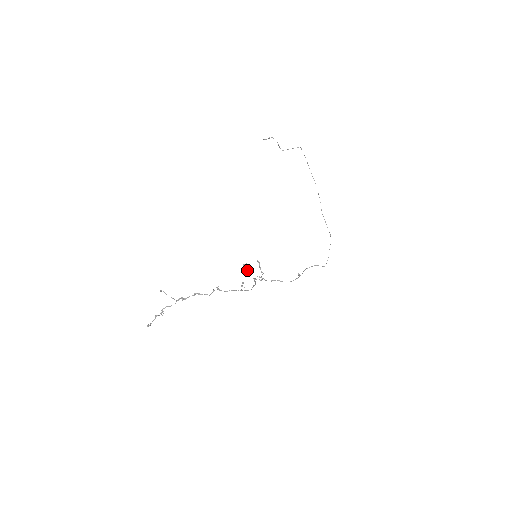
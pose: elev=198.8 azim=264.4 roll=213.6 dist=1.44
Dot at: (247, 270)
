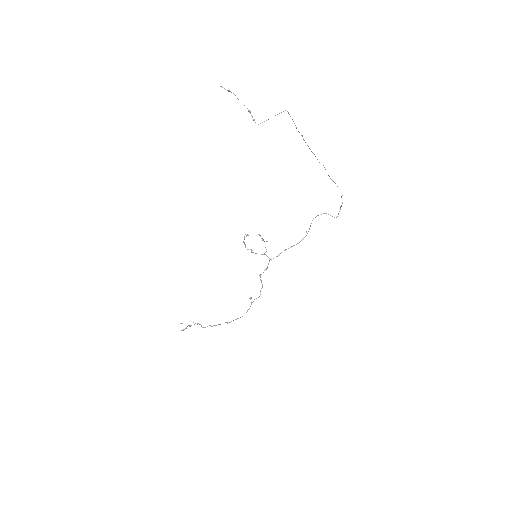
Dot at: occluded
